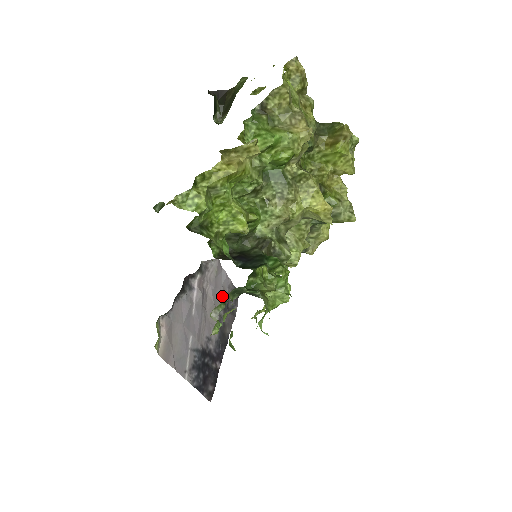
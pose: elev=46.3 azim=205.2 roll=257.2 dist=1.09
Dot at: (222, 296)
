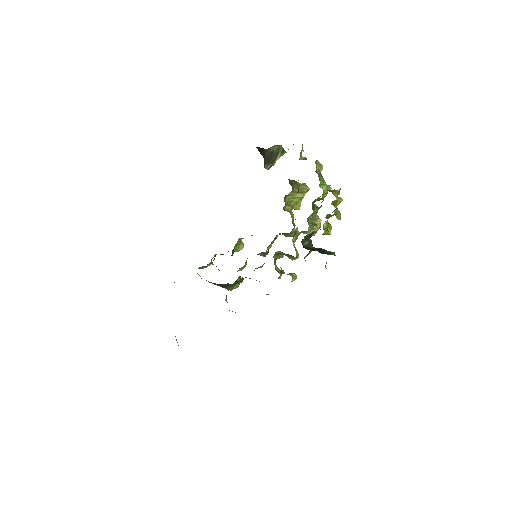
Dot at: occluded
